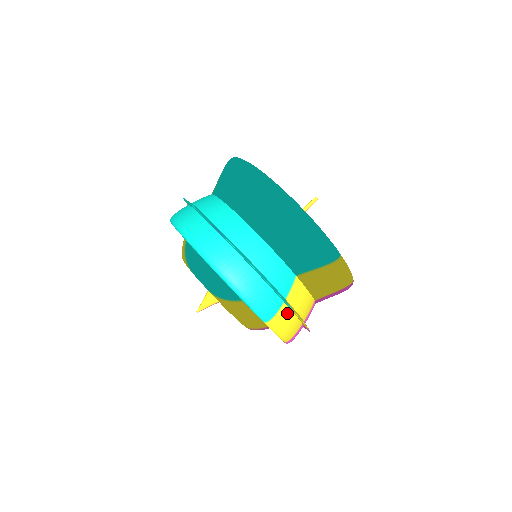
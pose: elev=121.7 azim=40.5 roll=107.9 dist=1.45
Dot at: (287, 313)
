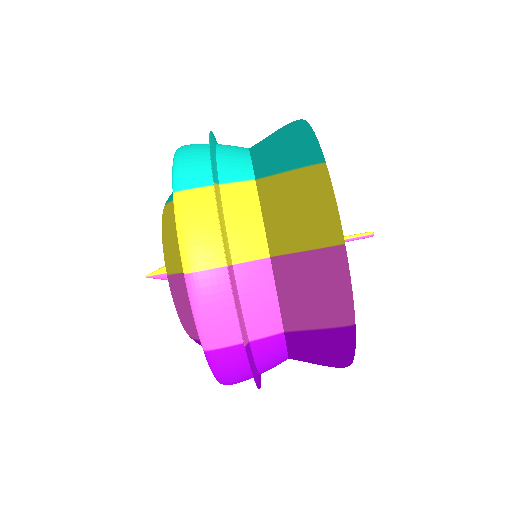
Dot at: (209, 202)
